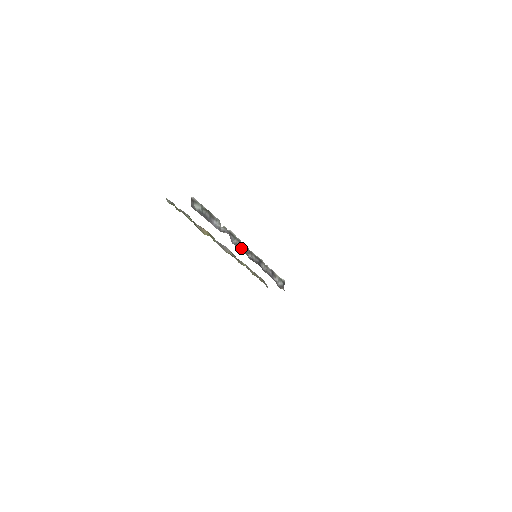
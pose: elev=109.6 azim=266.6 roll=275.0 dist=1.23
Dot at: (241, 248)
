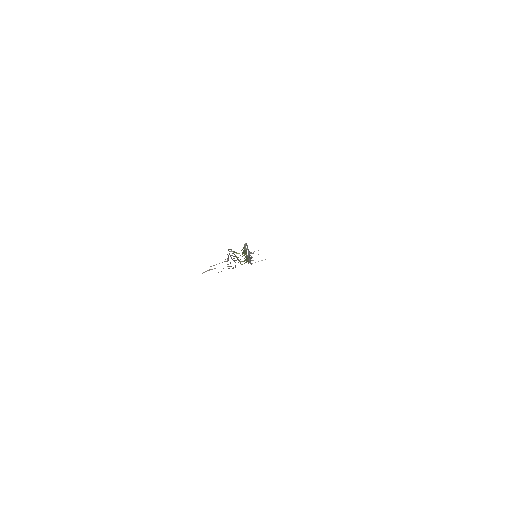
Dot at: (251, 256)
